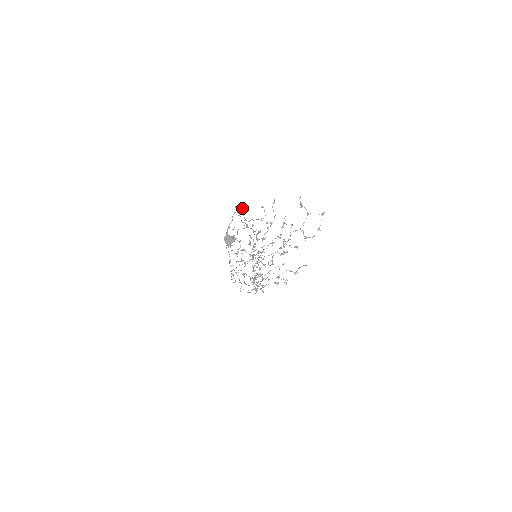
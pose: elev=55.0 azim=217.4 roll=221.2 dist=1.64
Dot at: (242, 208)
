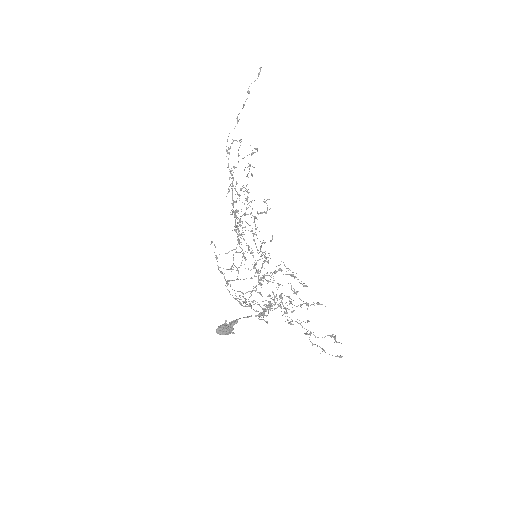
Dot at: occluded
